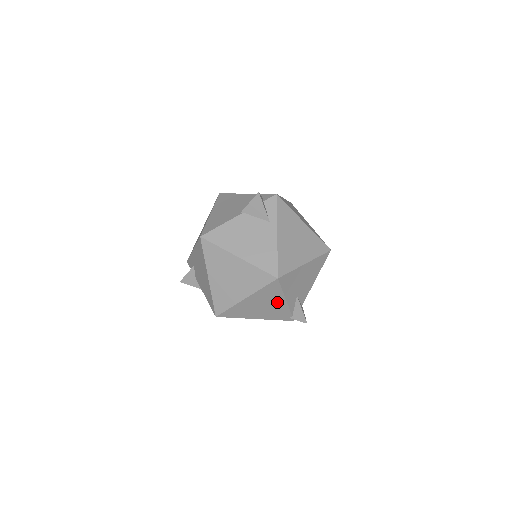
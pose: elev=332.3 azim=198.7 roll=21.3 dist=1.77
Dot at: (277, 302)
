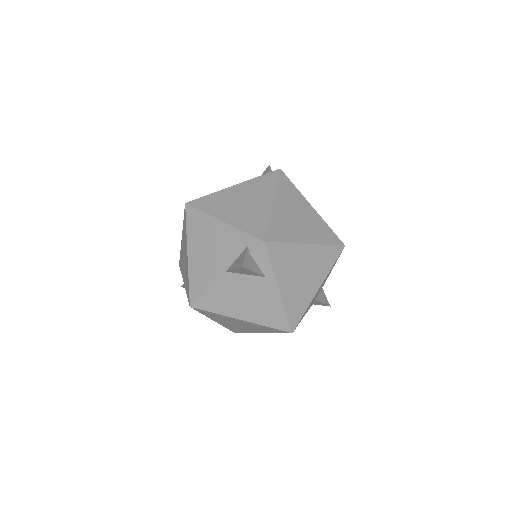
Dot at: occluded
